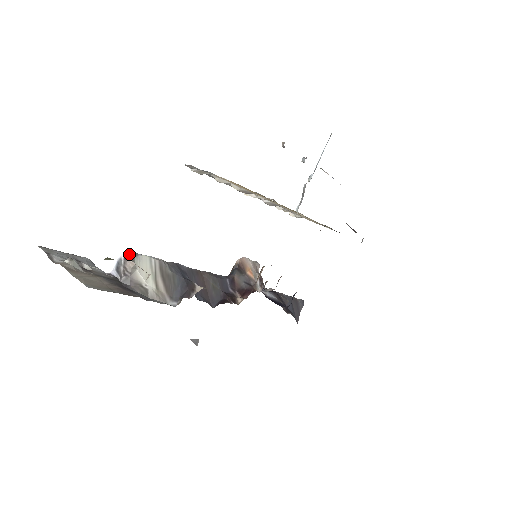
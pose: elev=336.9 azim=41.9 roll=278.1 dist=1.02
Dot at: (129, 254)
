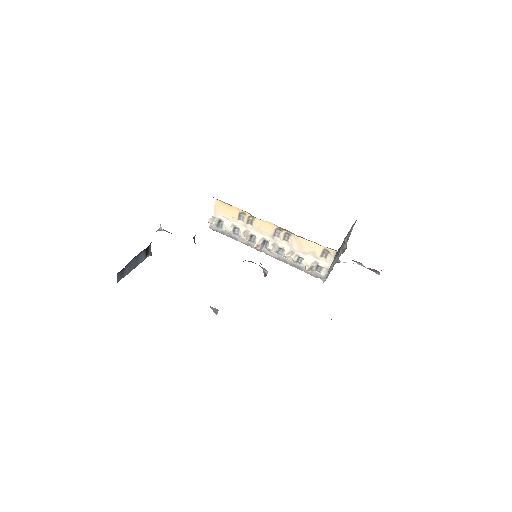
Dot at: occluded
